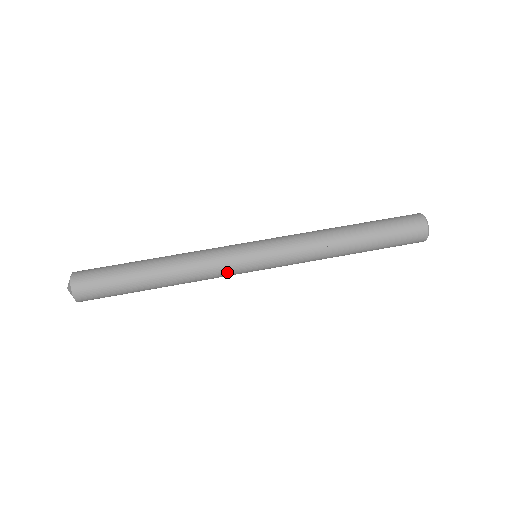
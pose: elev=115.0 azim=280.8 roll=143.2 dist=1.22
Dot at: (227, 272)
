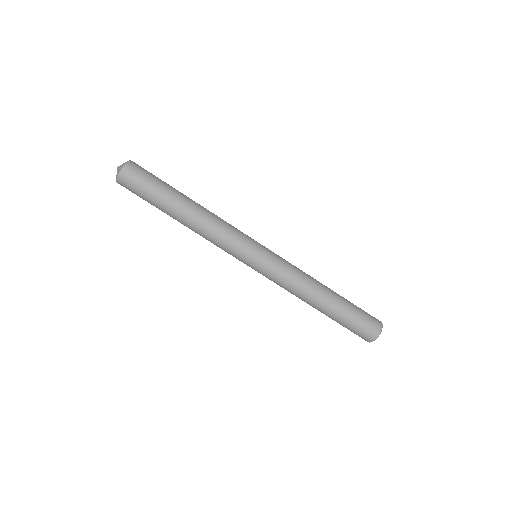
Dot at: (228, 251)
